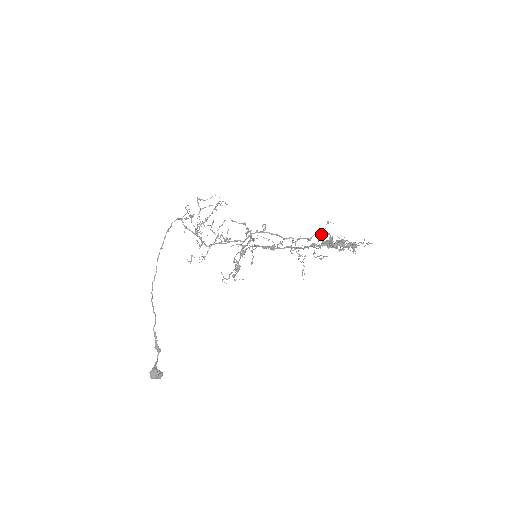
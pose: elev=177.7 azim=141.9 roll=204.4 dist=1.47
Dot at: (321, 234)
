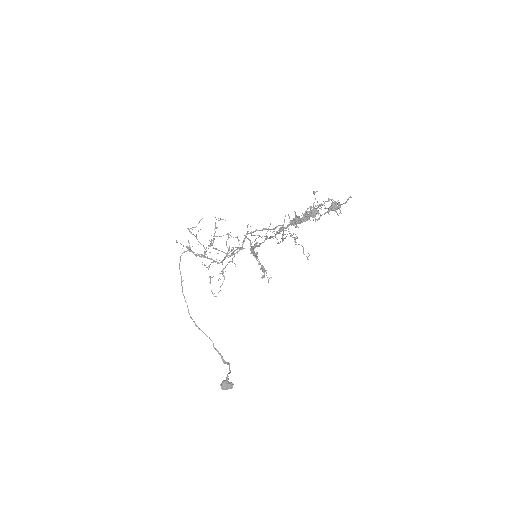
Dot at: (315, 206)
